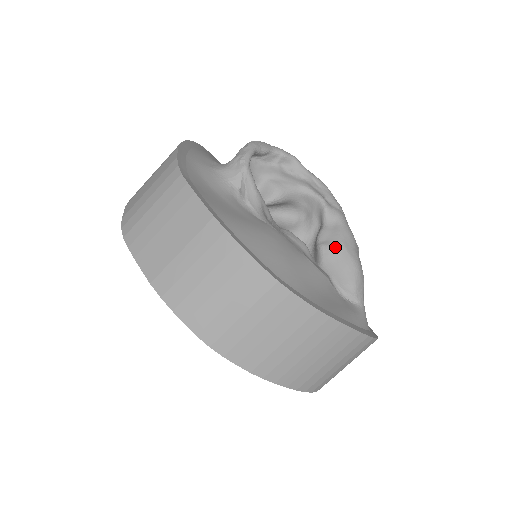
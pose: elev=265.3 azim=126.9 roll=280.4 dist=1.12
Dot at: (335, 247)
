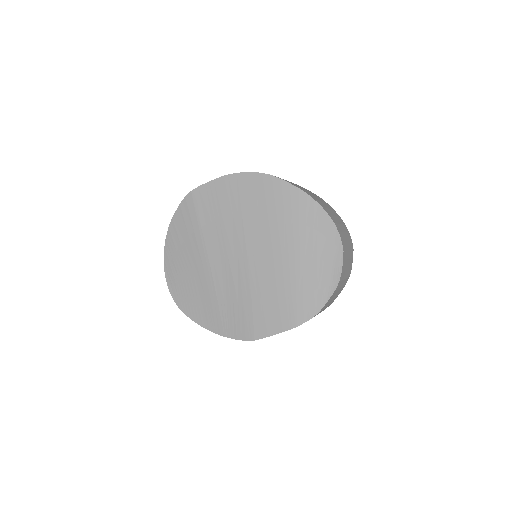
Dot at: occluded
